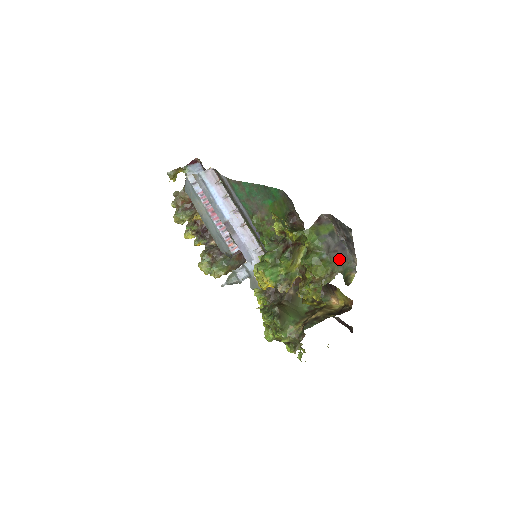
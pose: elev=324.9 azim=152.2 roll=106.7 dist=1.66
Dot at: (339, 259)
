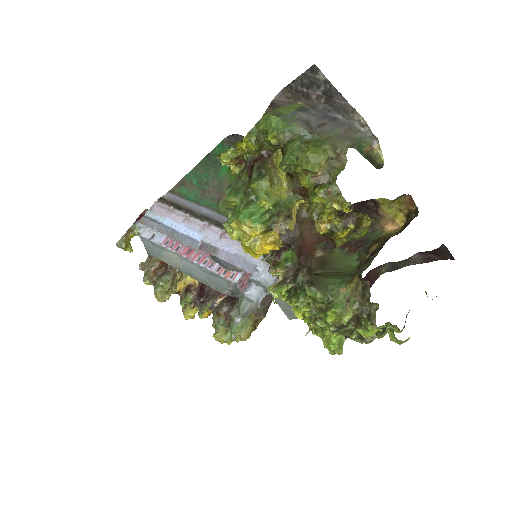
Dot at: (335, 132)
